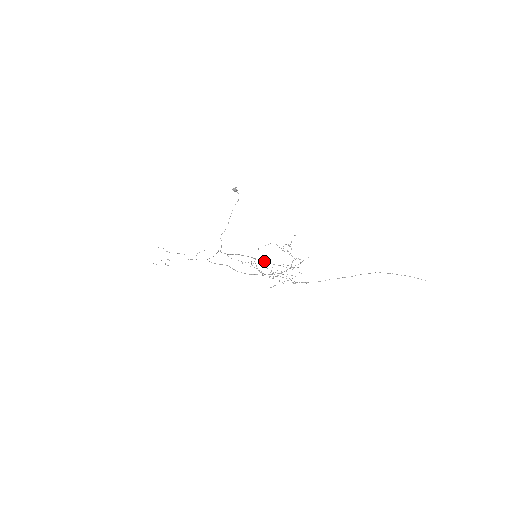
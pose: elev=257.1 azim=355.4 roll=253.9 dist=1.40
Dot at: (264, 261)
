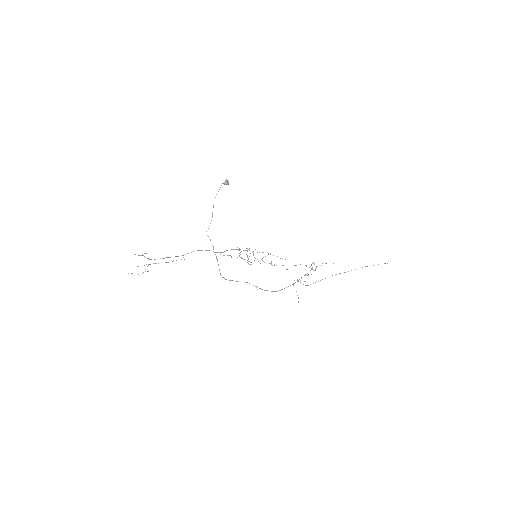
Dot at: occluded
